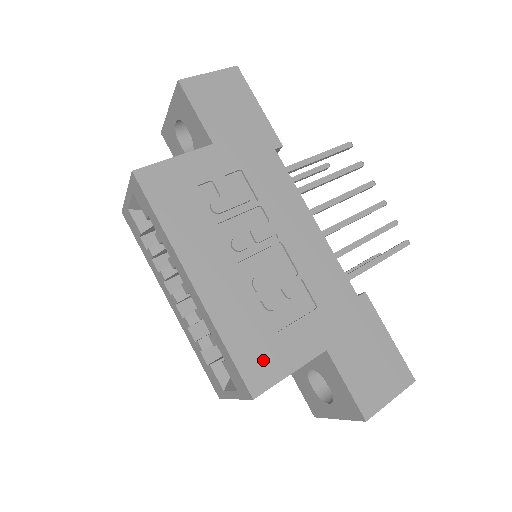
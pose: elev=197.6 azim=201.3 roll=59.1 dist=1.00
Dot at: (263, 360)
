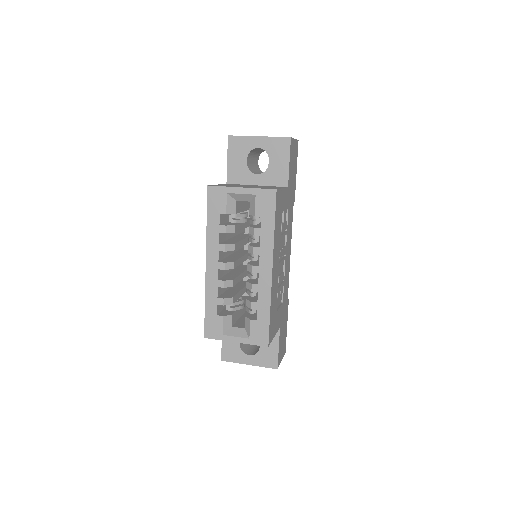
Dot at: (273, 326)
